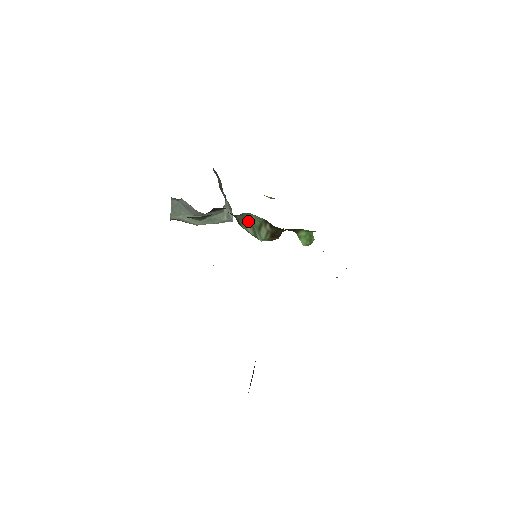
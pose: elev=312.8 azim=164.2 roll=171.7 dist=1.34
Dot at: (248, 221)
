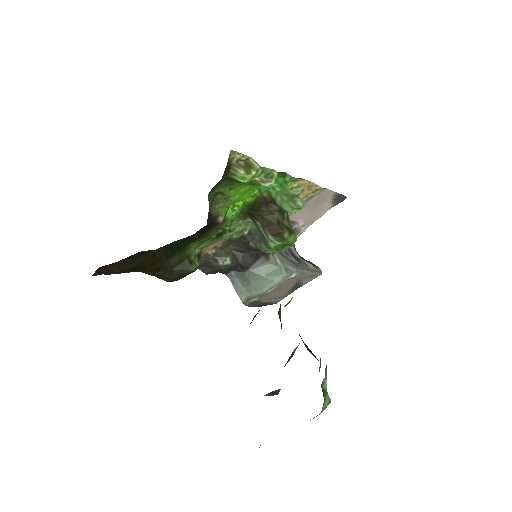
Dot at: (261, 240)
